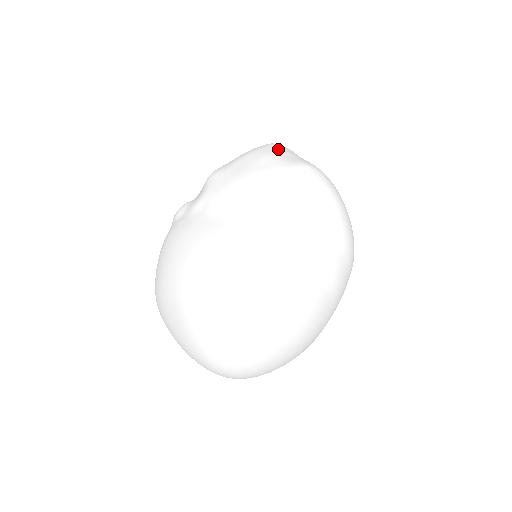
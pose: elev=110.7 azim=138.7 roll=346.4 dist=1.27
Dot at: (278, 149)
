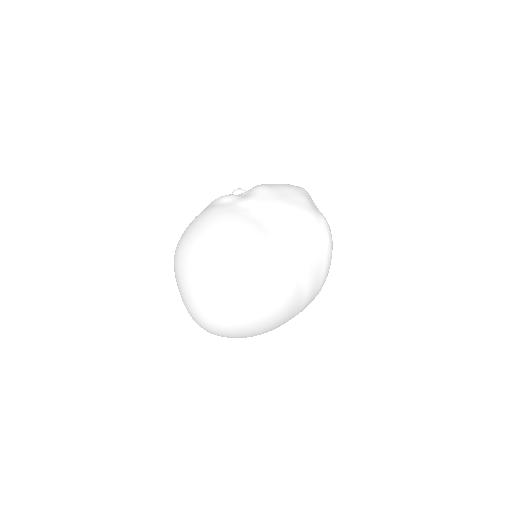
Dot at: (309, 196)
